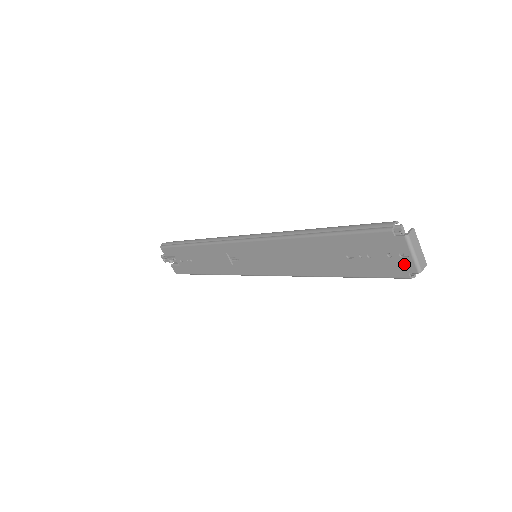
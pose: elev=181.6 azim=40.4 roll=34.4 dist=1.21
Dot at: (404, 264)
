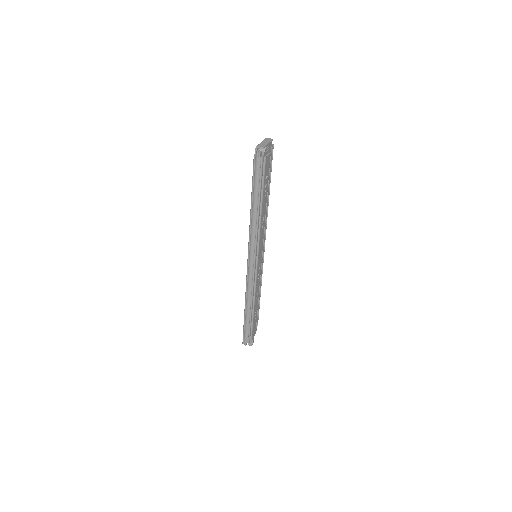
Dot at: occluded
